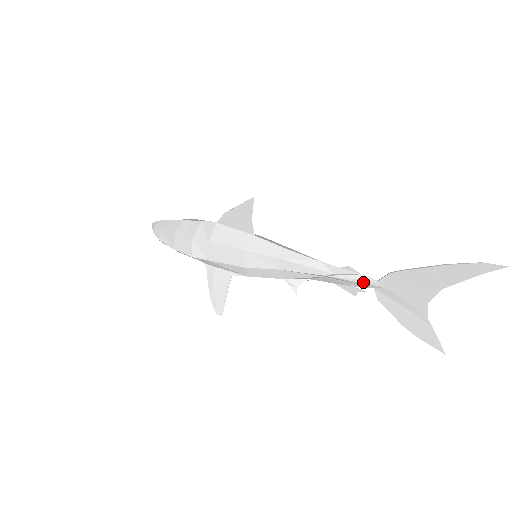
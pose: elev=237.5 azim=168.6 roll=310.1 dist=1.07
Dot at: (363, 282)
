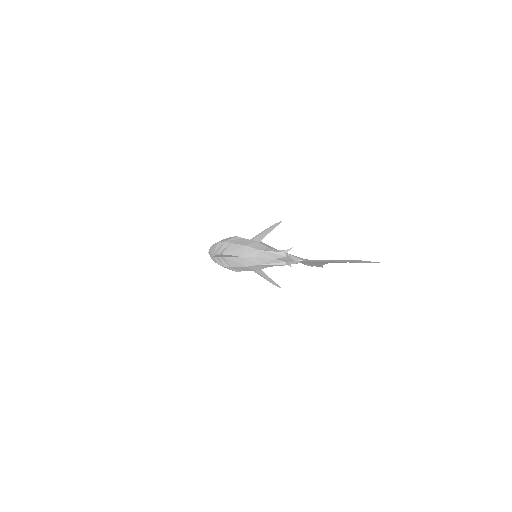
Dot at: occluded
